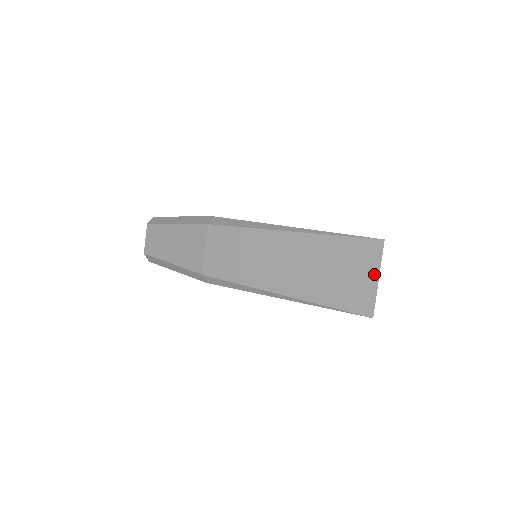
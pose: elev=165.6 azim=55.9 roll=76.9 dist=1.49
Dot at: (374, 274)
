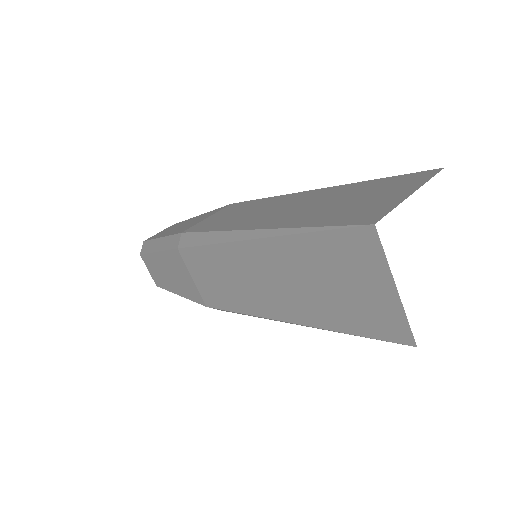
Dot at: (386, 282)
